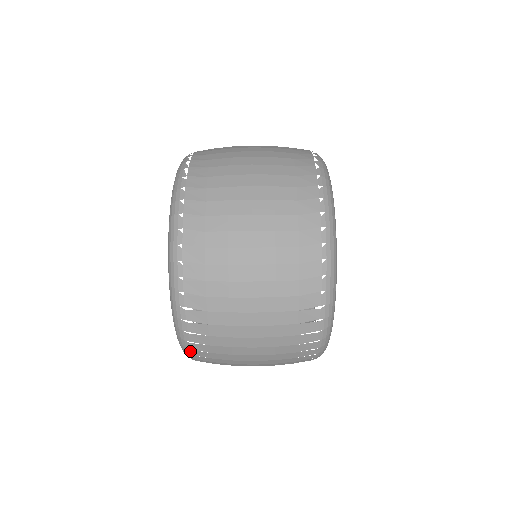
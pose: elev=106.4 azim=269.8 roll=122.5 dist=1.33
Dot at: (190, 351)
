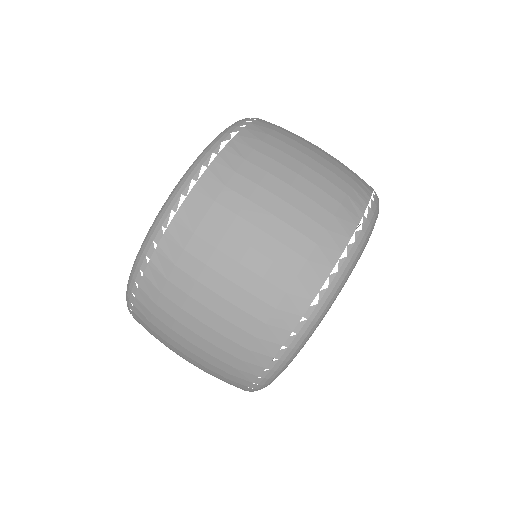
Dot at: occluded
